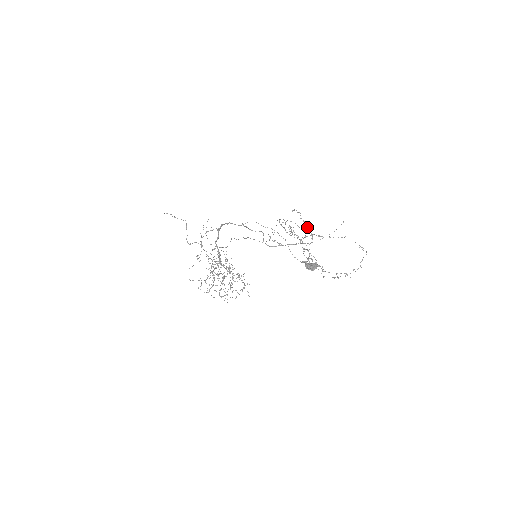
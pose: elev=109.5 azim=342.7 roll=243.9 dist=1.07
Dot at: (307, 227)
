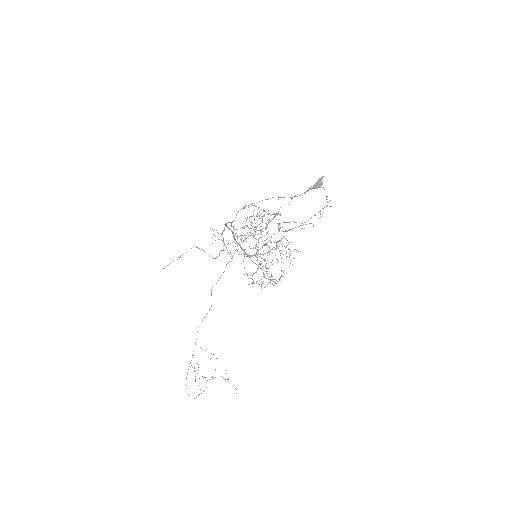
Dot at: (264, 211)
